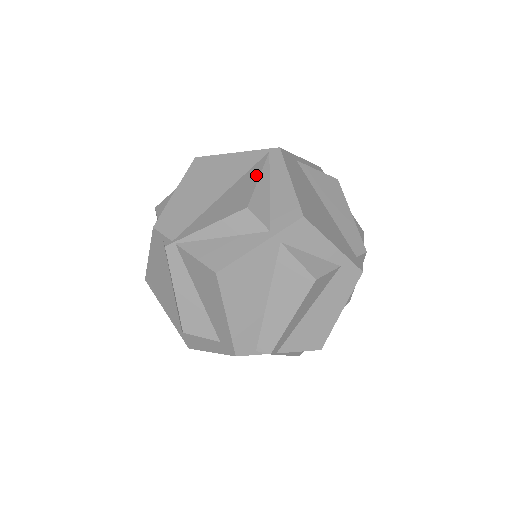
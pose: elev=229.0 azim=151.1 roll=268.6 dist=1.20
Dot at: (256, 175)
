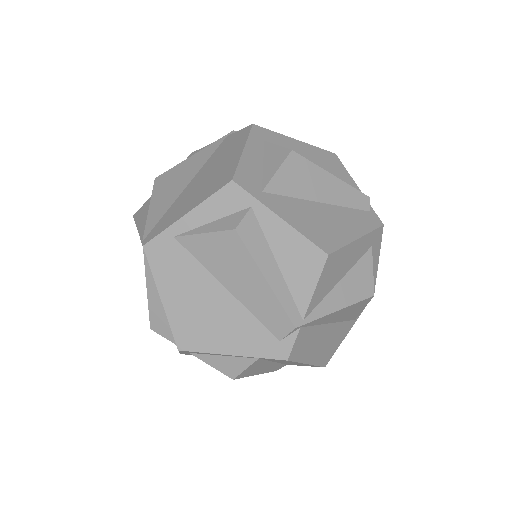
Dot at: (146, 282)
